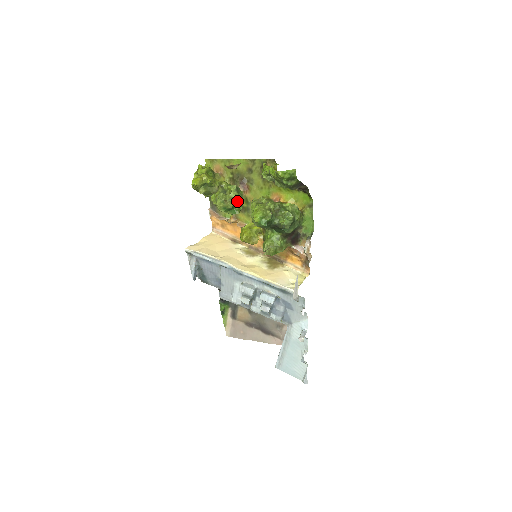
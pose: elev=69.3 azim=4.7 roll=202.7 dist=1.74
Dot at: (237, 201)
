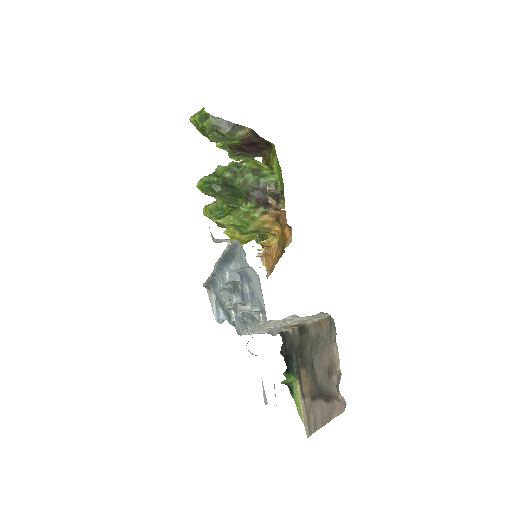
Dot at: occluded
